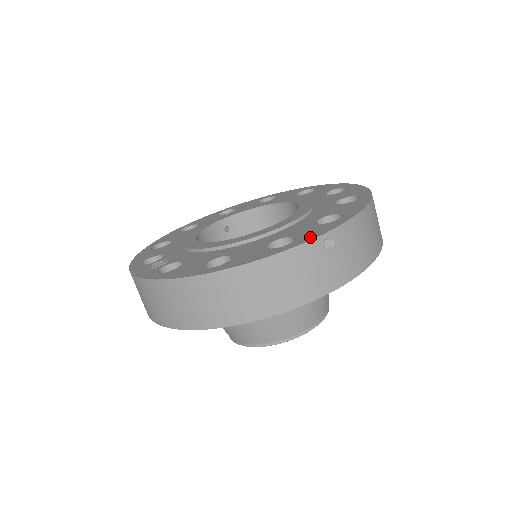
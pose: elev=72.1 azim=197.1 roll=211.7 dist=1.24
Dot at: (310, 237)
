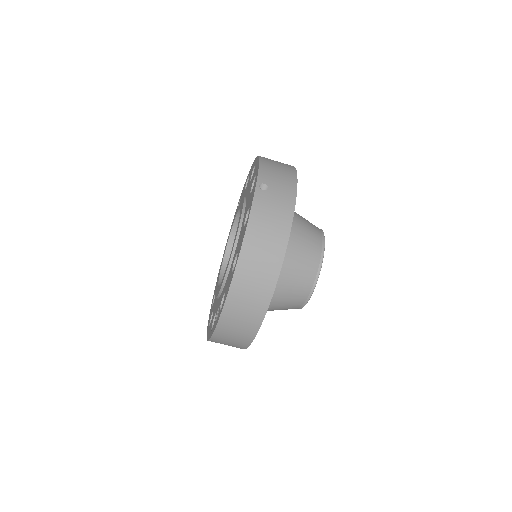
Dot at: (253, 196)
